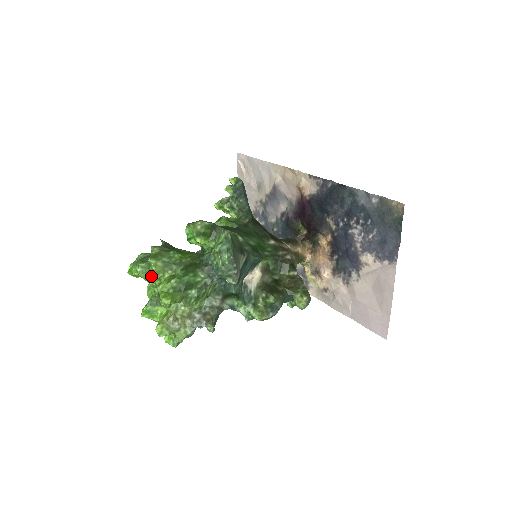
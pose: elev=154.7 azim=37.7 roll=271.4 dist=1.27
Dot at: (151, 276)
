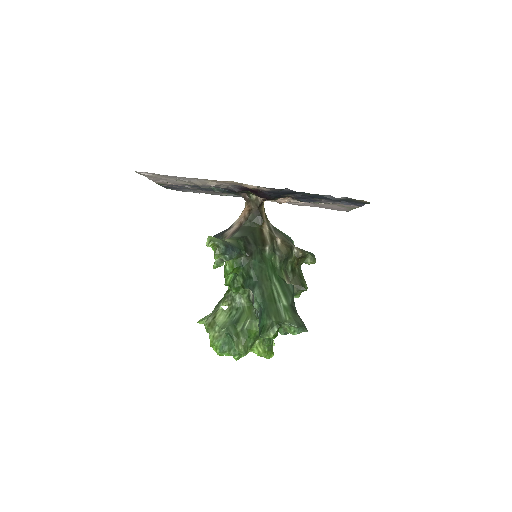
Dot at: occluded
